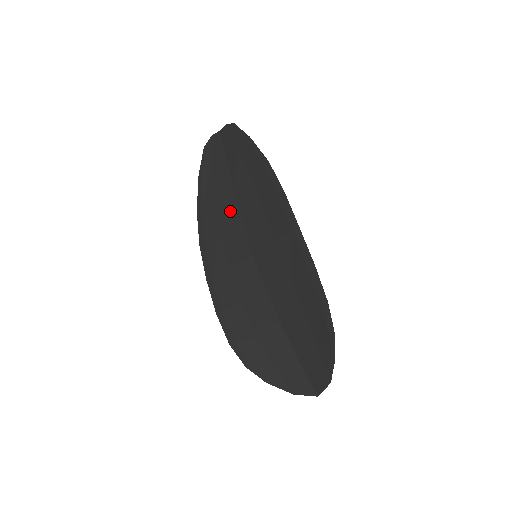
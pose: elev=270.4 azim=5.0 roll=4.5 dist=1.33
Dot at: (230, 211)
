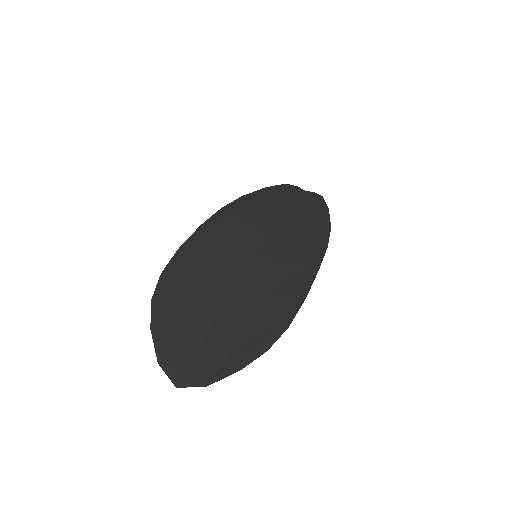
Dot at: (268, 220)
